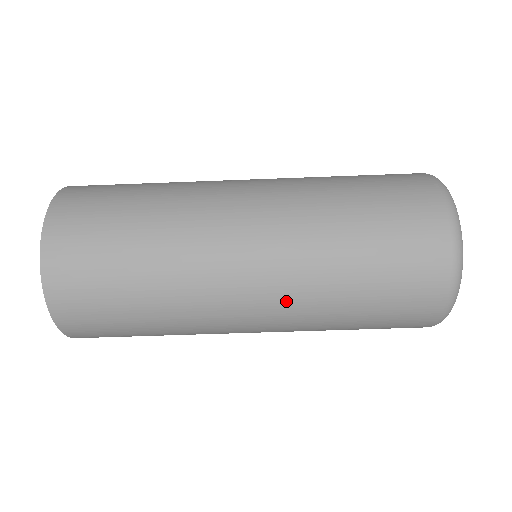
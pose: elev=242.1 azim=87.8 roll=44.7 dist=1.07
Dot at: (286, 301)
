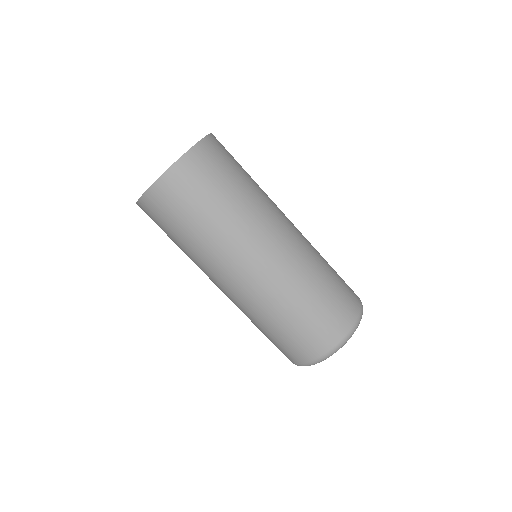
Dot at: (268, 283)
